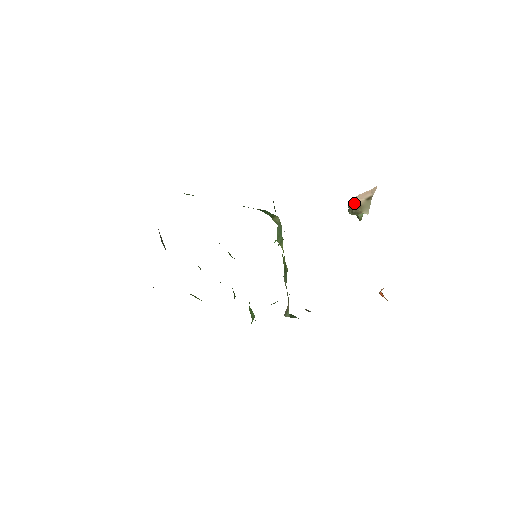
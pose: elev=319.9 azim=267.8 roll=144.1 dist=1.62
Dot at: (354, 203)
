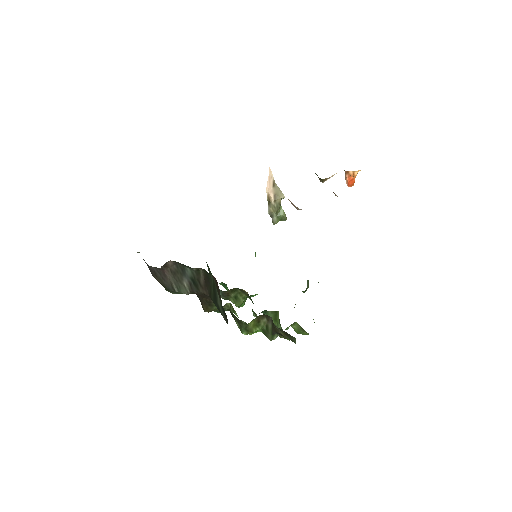
Dot at: (270, 200)
